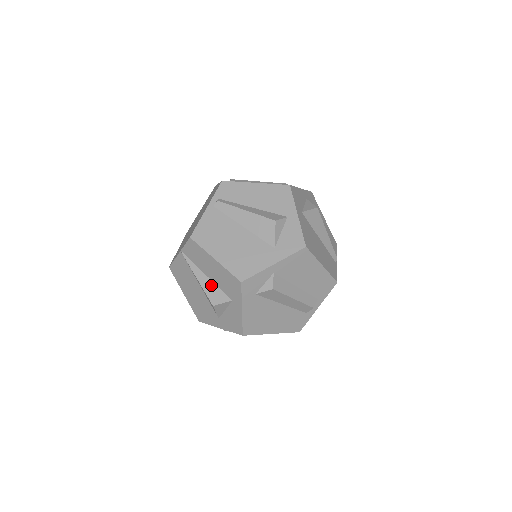
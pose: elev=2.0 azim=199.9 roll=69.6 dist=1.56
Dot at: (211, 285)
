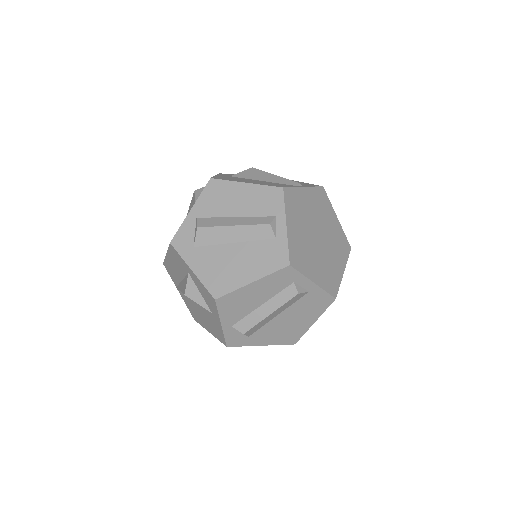
Dot at: (183, 282)
